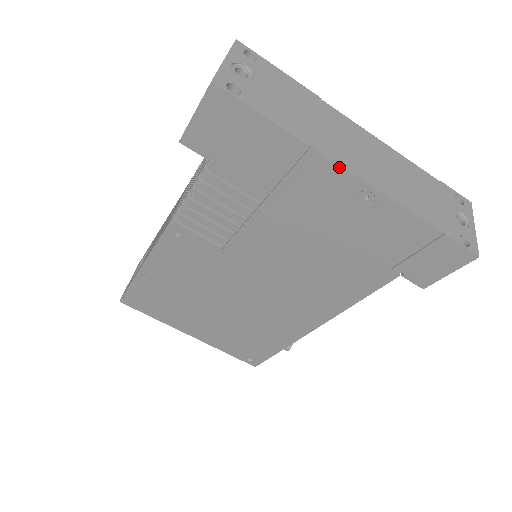
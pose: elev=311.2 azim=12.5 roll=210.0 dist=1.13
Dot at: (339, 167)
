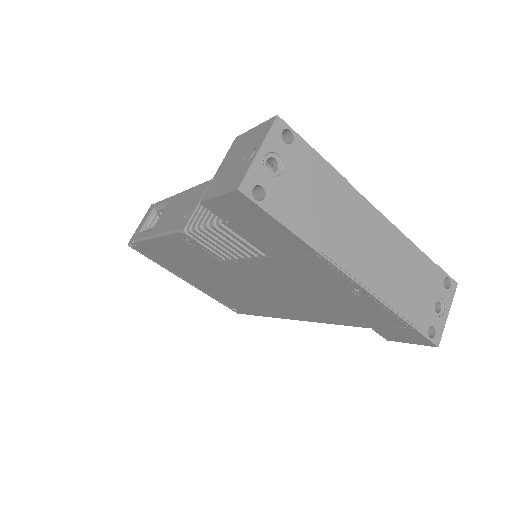
Dot at: (339, 270)
